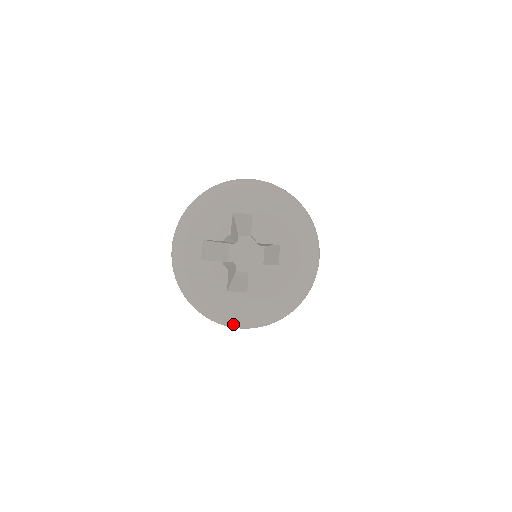
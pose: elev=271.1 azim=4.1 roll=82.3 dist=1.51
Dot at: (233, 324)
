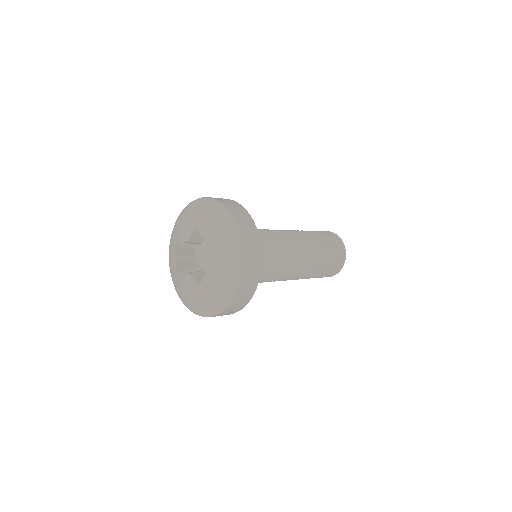
Dot at: (178, 295)
